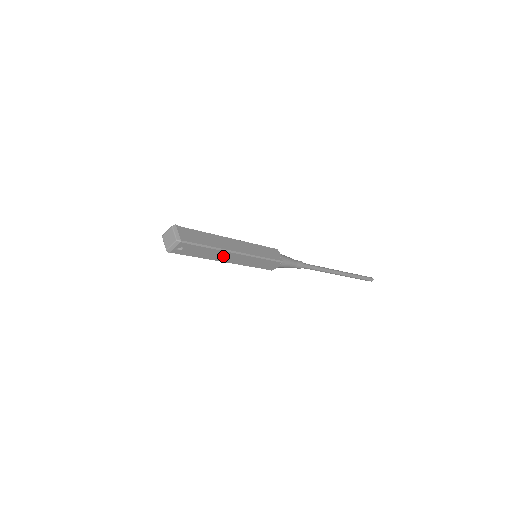
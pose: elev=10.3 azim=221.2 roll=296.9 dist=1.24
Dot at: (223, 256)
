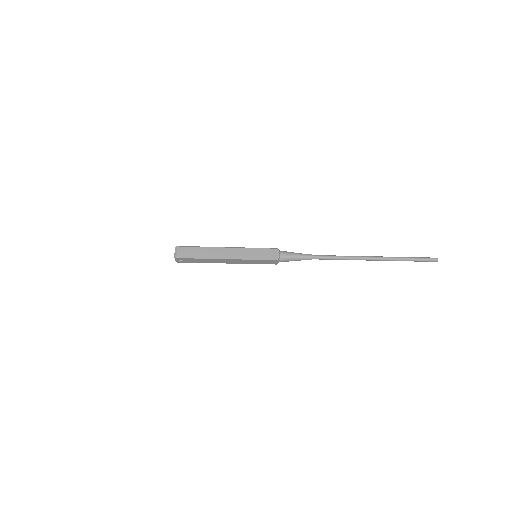
Dot at: (219, 261)
